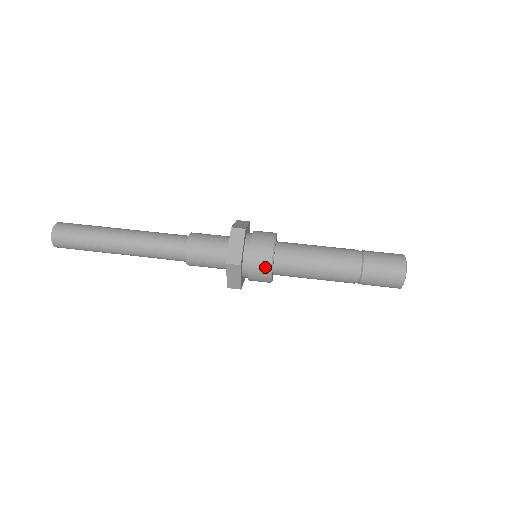
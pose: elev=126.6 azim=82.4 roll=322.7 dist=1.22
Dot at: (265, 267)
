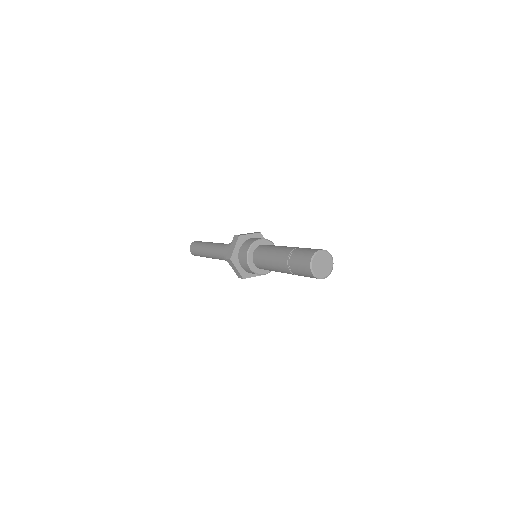
Dot at: (250, 243)
